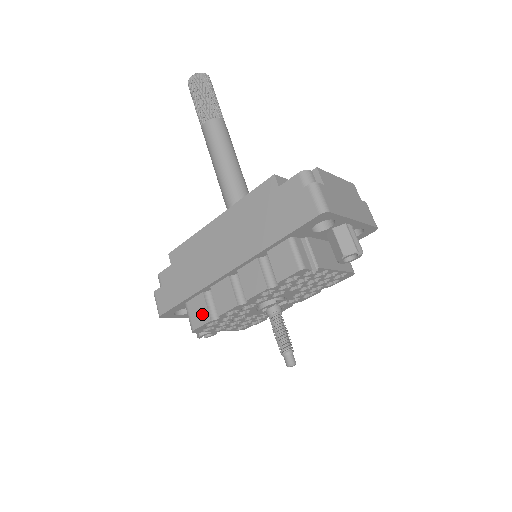
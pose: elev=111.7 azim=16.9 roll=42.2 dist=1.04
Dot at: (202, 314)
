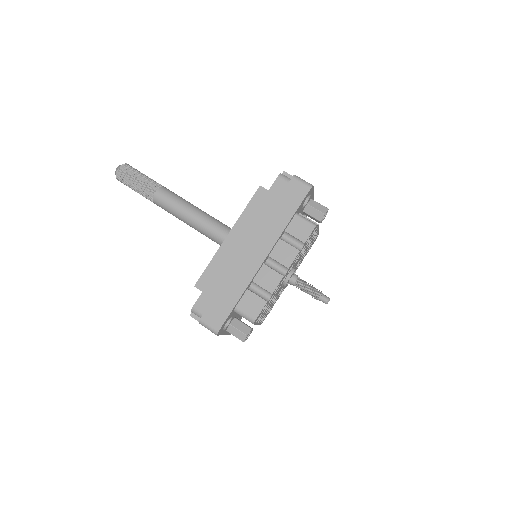
Dot at: (257, 303)
